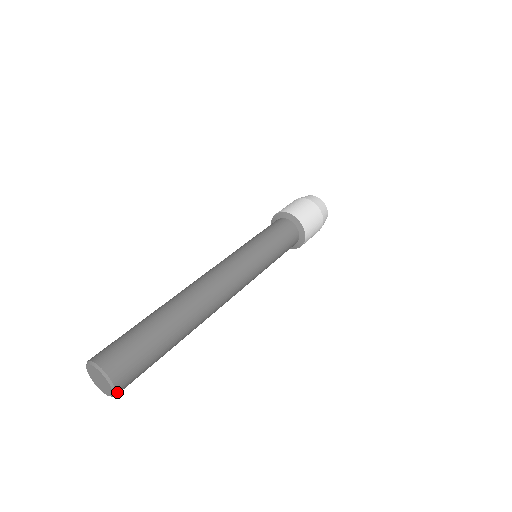
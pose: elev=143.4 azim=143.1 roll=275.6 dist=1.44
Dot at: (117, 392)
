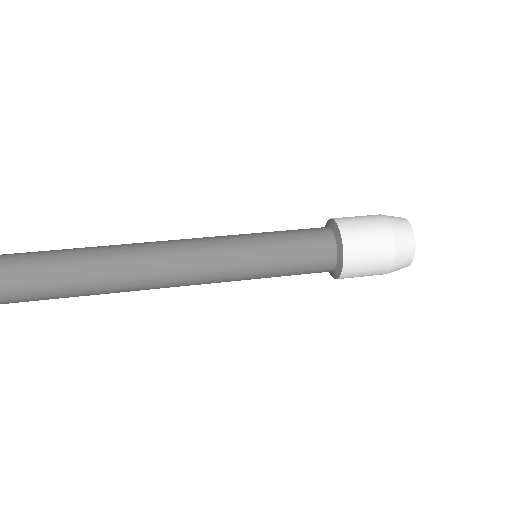
Dot at: out of frame
